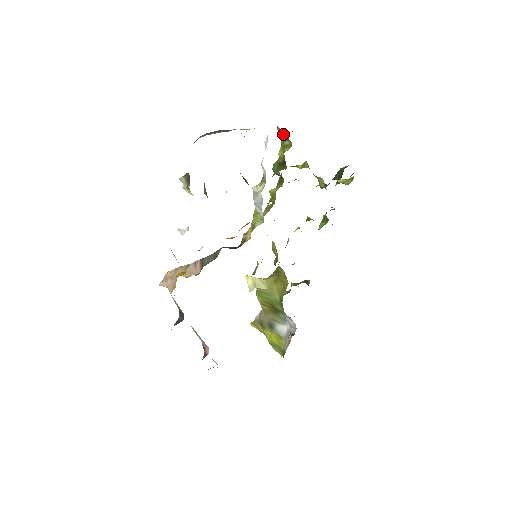
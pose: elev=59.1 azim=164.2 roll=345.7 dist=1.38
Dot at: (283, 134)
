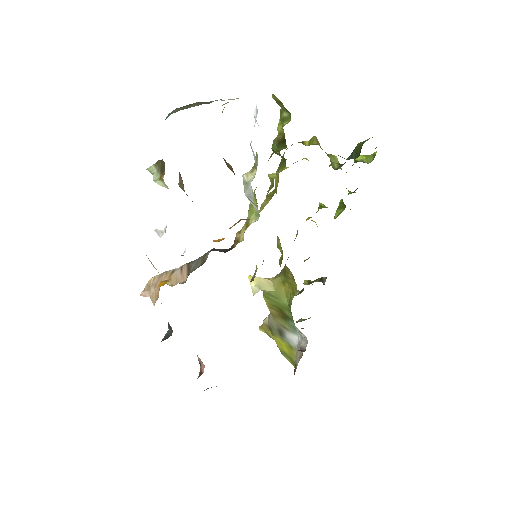
Dot at: (279, 103)
